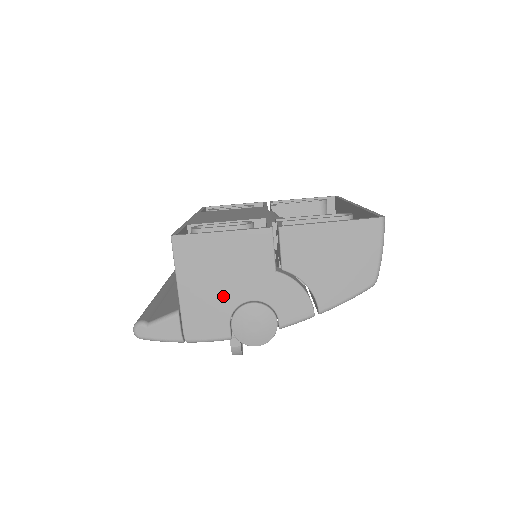
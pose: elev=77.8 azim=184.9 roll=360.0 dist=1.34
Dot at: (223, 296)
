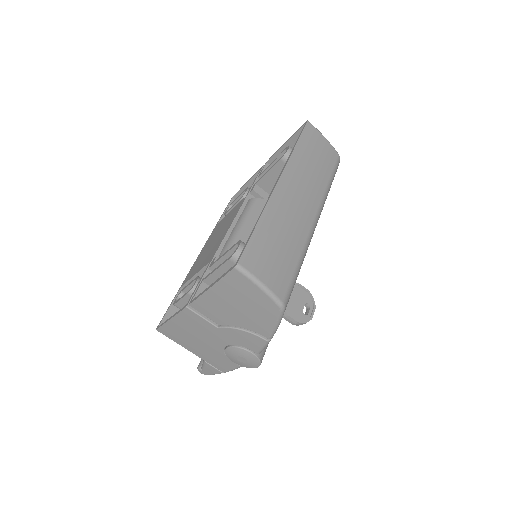
Dot at: (211, 349)
